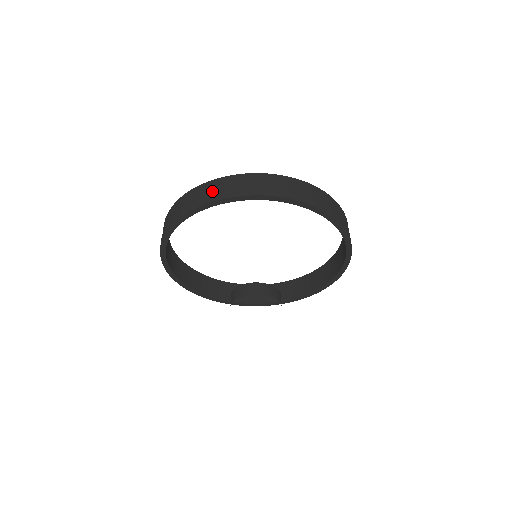
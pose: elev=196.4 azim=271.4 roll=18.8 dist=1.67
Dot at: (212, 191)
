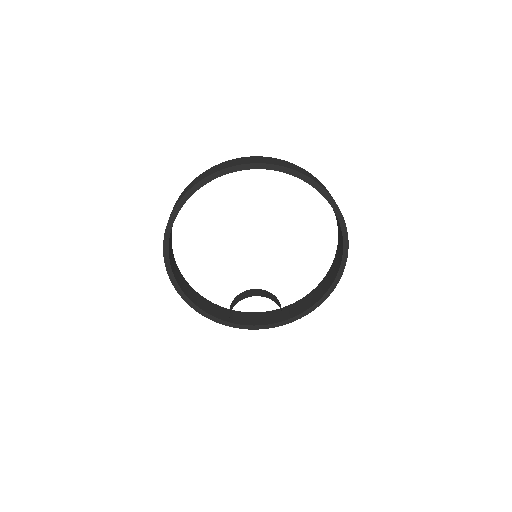
Dot at: (218, 168)
